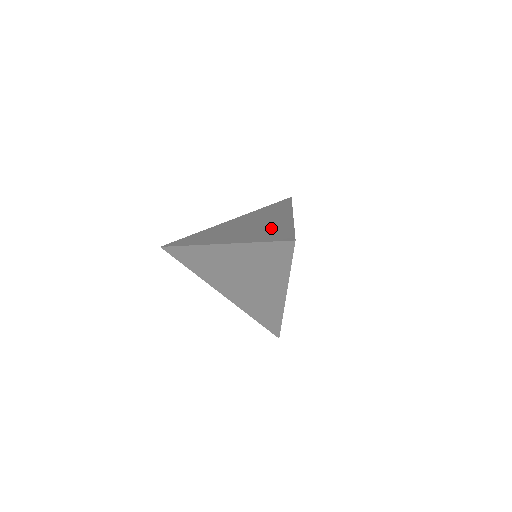
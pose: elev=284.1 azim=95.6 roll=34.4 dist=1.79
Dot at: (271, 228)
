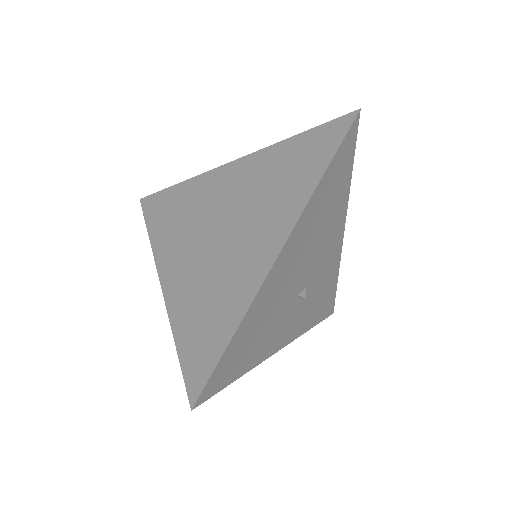
Dot at: occluded
